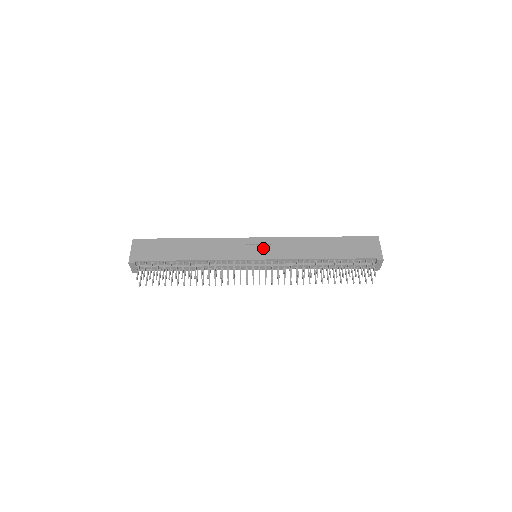
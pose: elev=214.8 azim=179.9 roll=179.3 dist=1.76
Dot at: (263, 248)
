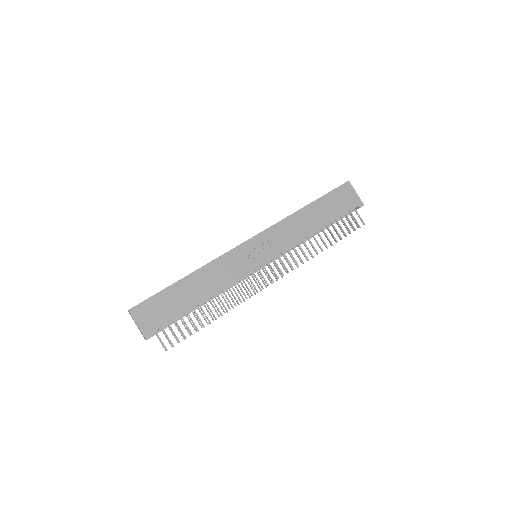
Dot at: (263, 248)
